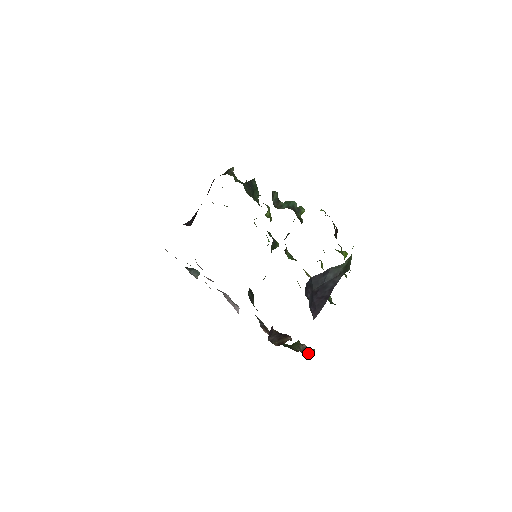
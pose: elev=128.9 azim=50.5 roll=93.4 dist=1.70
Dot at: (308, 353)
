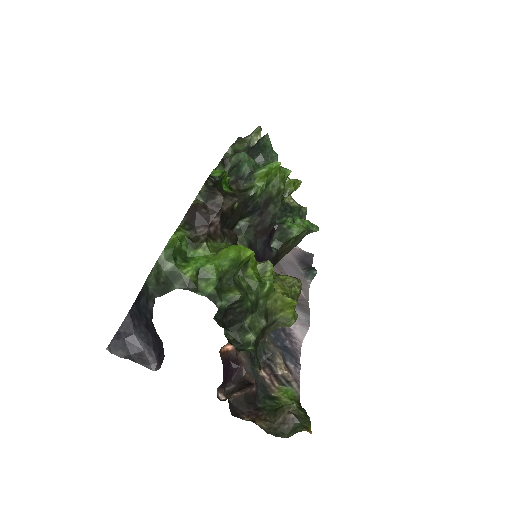
Dot at: (291, 431)
